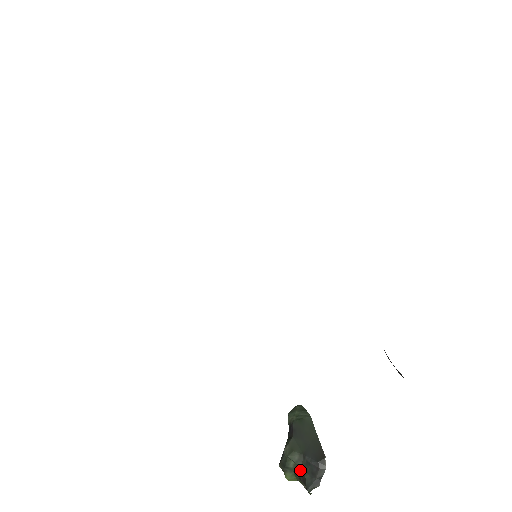
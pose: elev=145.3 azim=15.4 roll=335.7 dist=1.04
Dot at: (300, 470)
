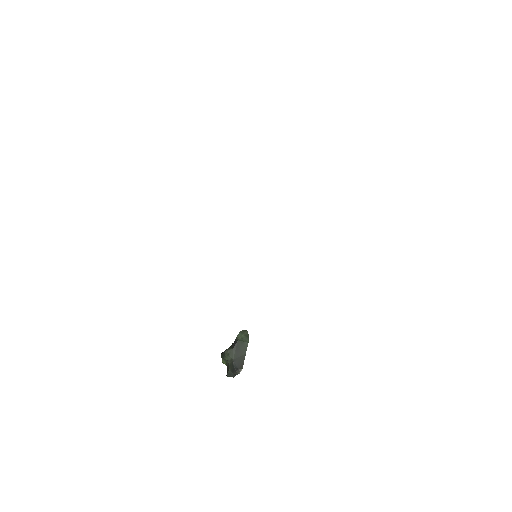
Dot at: (229, 364)
